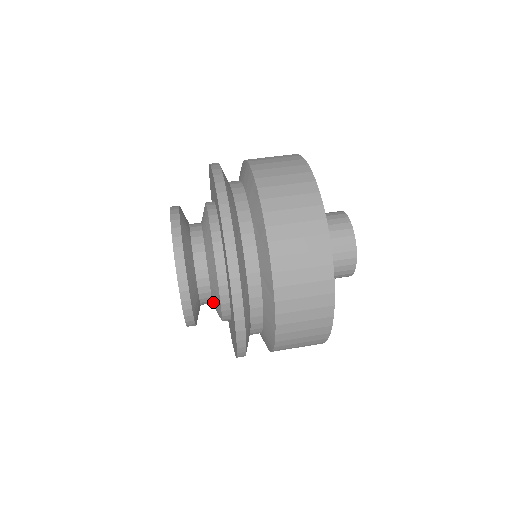
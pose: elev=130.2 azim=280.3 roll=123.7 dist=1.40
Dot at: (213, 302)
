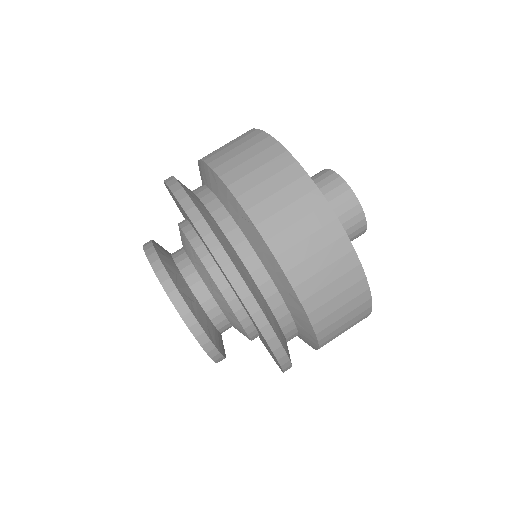
Dot at: occluded
